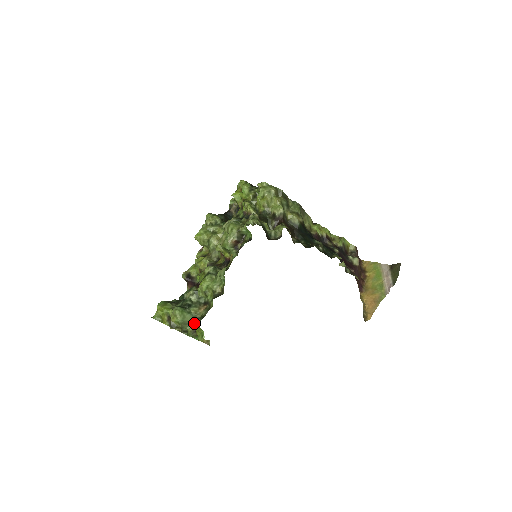
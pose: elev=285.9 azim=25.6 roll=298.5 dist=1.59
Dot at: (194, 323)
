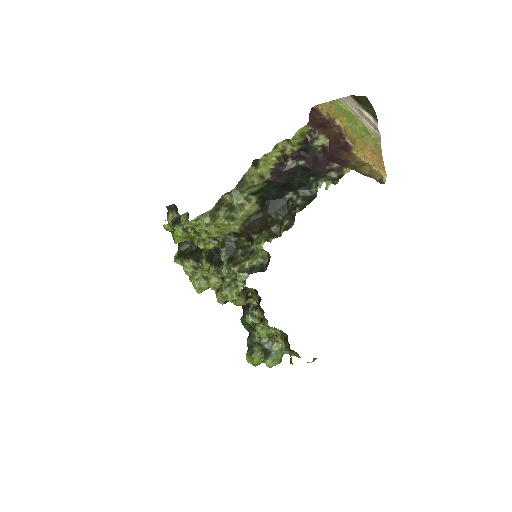
Dot at: (292, 364)
